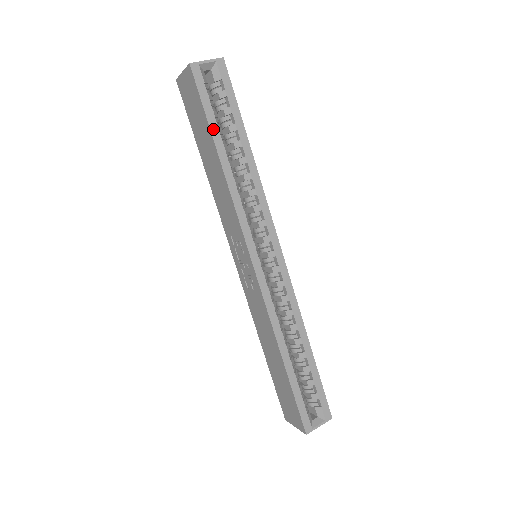
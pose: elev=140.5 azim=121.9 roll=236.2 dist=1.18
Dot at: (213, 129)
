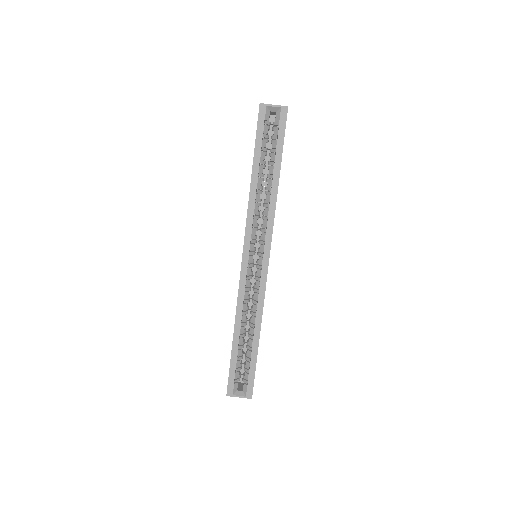
Dot at: (256, 154)
